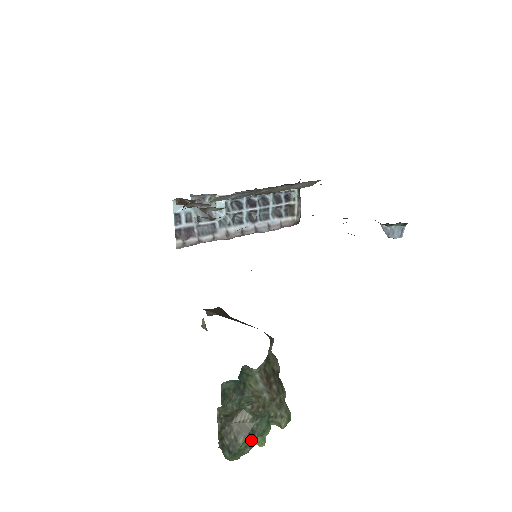
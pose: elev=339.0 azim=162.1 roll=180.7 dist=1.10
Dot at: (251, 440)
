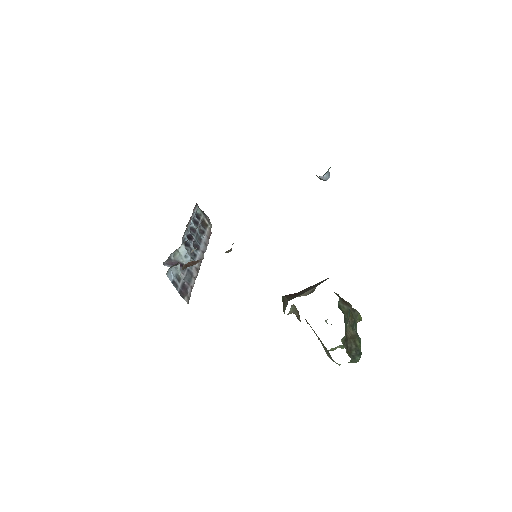
Dot at: (359, 339)
